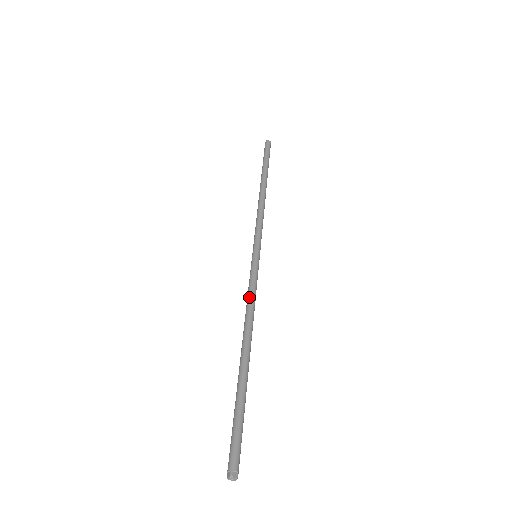
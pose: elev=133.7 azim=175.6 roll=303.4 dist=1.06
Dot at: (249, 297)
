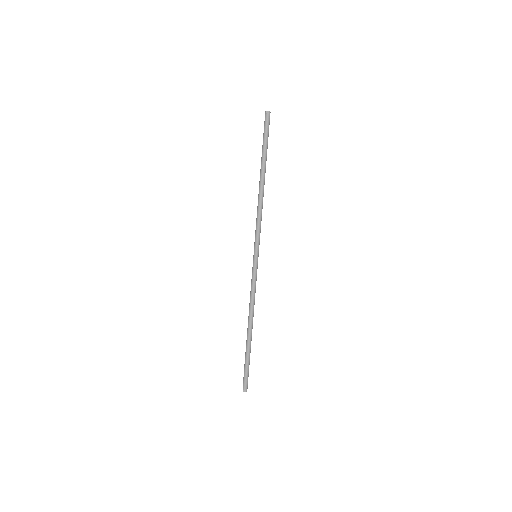
Dot at: (250, 293)
